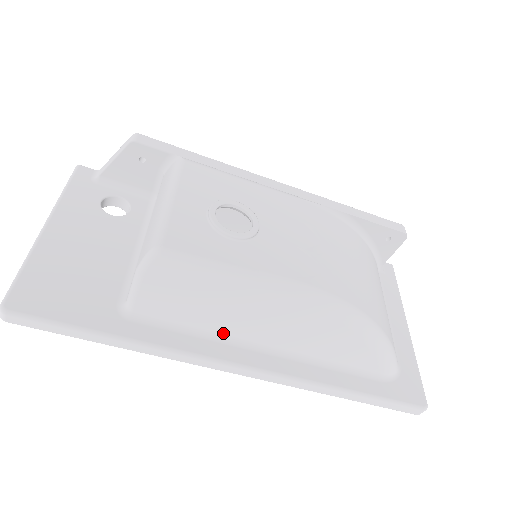
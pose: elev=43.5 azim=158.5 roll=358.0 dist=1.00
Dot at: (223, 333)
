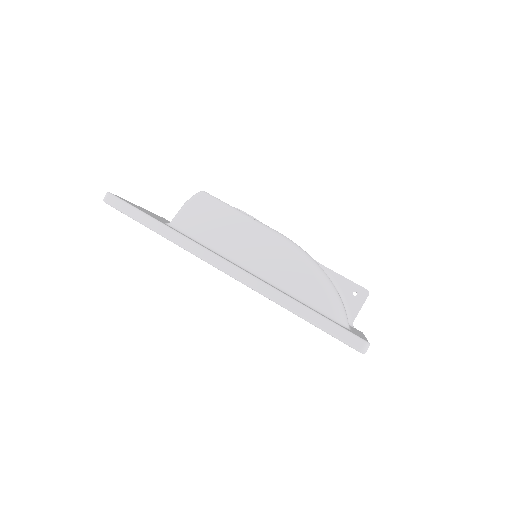
Dot at: (222, 252)
